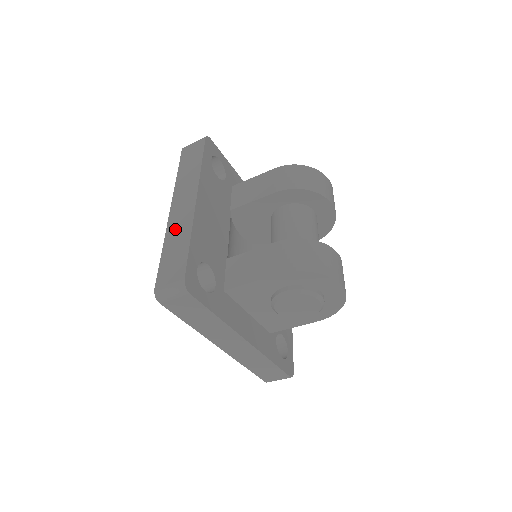
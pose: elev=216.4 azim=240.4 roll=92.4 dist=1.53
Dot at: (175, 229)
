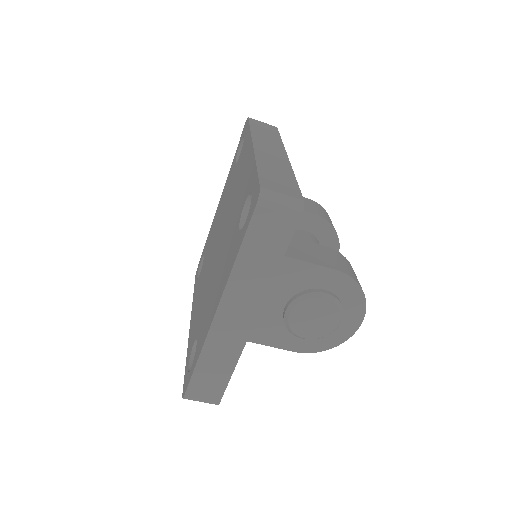
Dot at: (269, 160)
